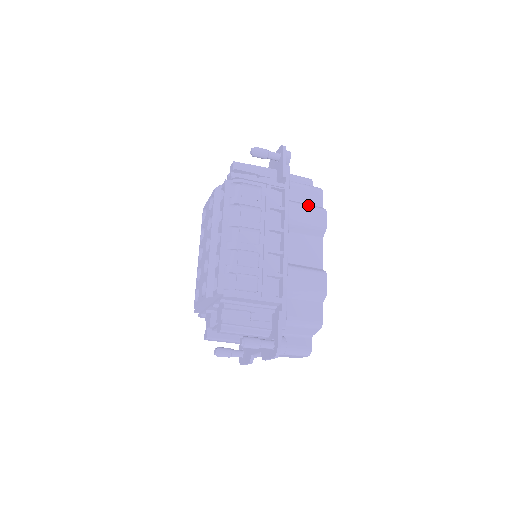
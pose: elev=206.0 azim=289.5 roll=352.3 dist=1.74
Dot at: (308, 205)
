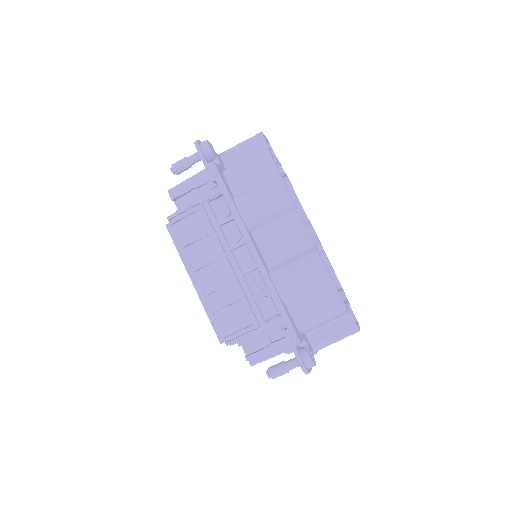
Dot at: (259, 188)
